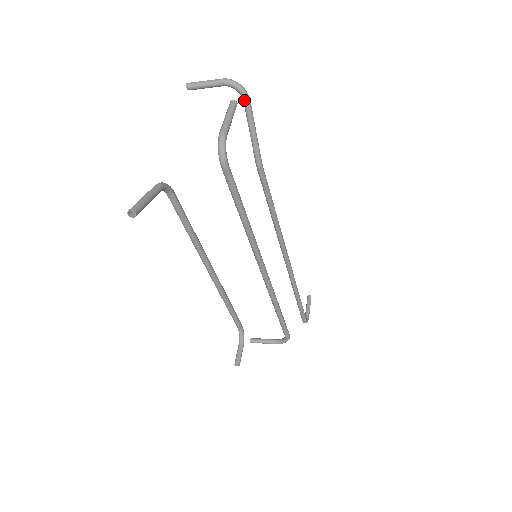
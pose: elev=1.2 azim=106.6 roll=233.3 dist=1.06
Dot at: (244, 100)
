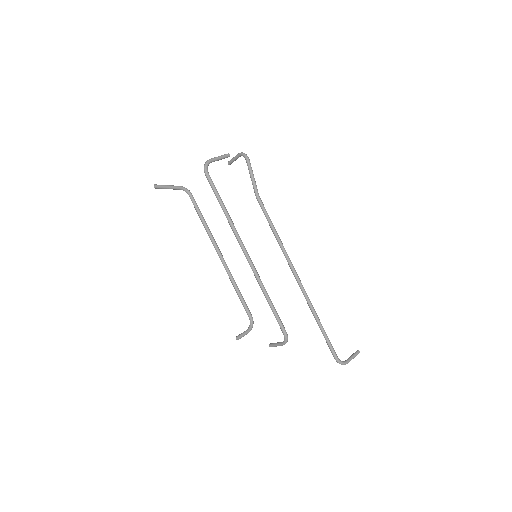
Dot at: (246, 160)
